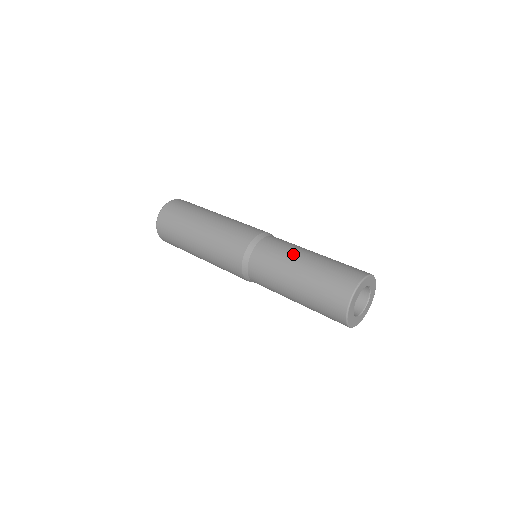
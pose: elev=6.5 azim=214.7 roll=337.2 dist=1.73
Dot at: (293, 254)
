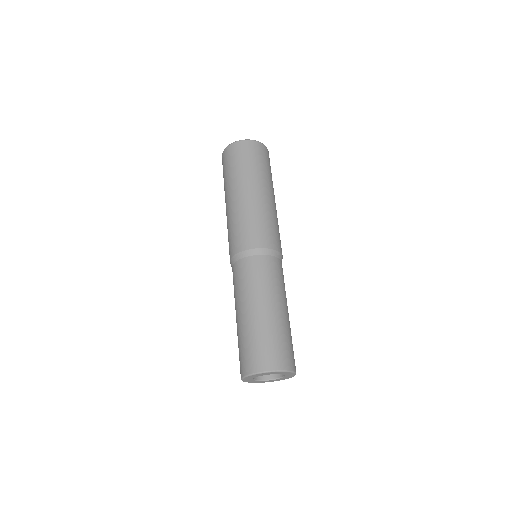
Dot at: (260, 294)
